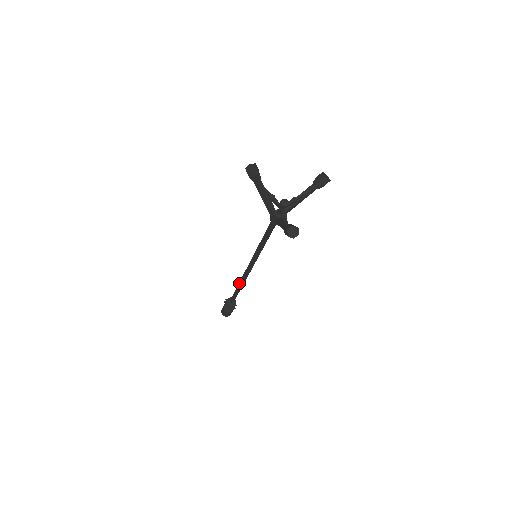
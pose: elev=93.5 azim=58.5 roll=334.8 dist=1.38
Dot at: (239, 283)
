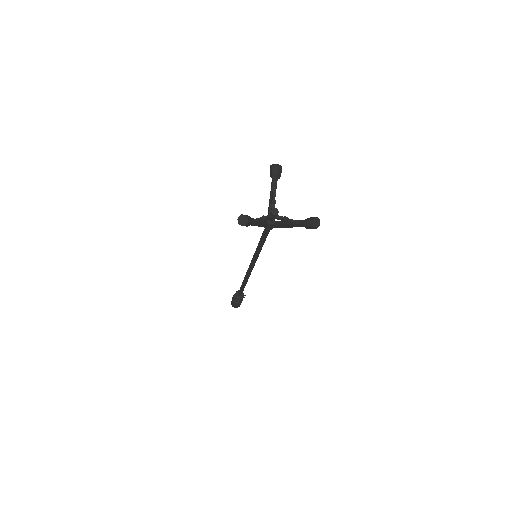
Dot at: occluded
